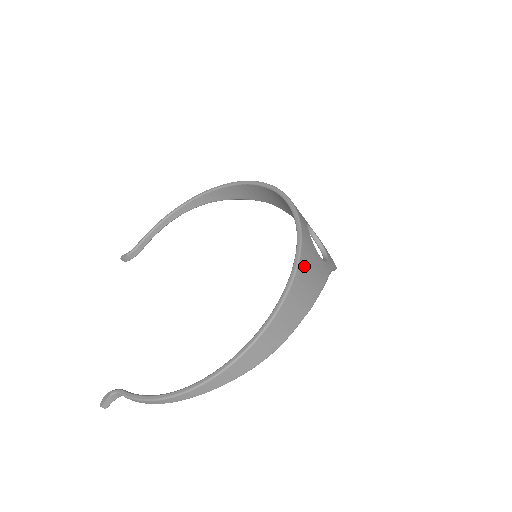
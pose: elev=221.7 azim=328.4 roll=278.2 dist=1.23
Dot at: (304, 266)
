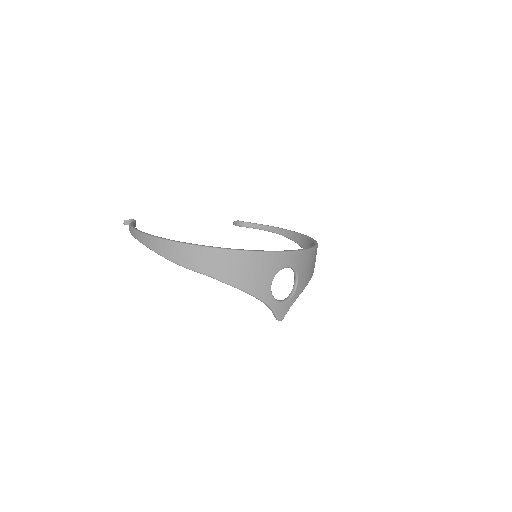
Dot at: (249, 259)
